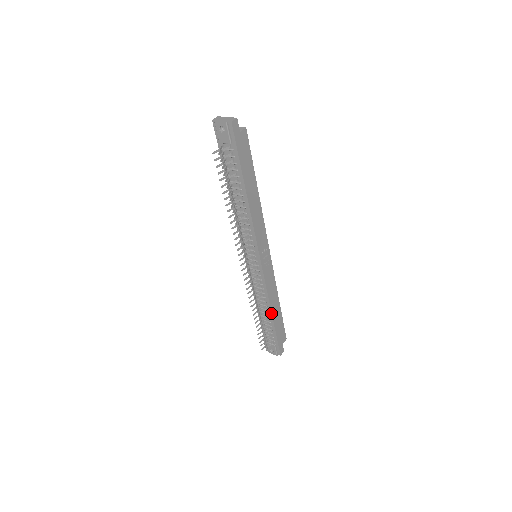
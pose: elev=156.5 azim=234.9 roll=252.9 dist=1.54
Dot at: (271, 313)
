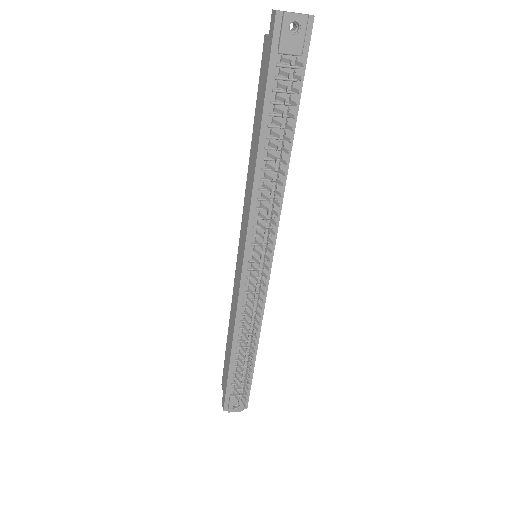
Dot at: (257, 343)
